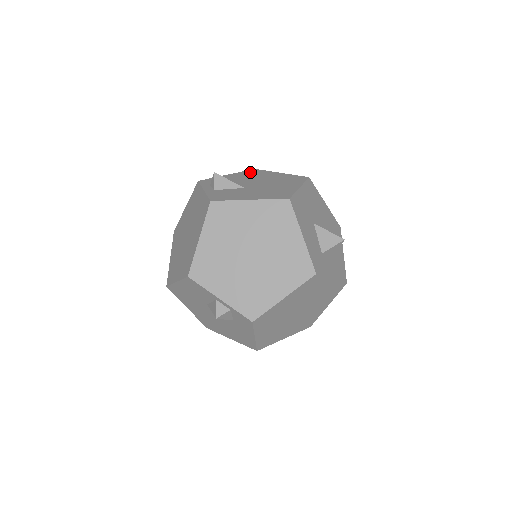
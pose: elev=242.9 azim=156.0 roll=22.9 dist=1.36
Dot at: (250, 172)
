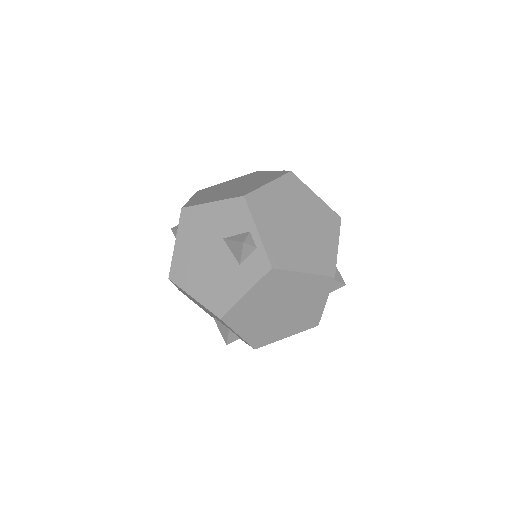
Dot at: occluded
